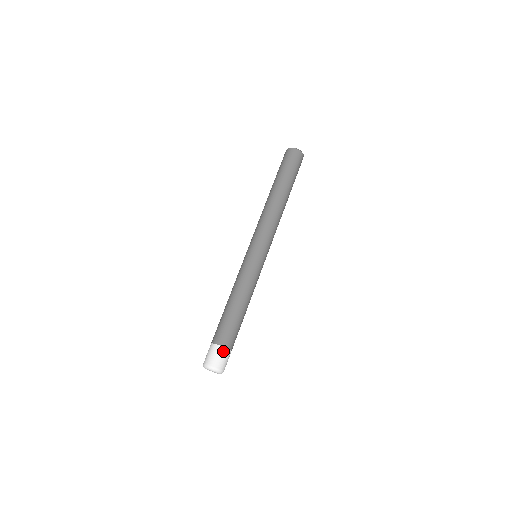
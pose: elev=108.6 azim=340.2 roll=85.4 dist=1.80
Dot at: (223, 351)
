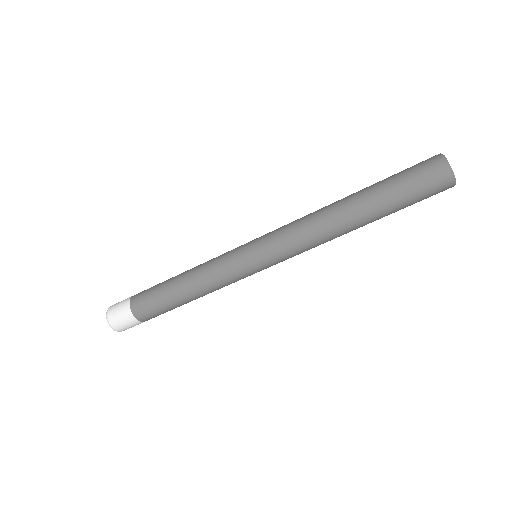
Dot at: occluded
